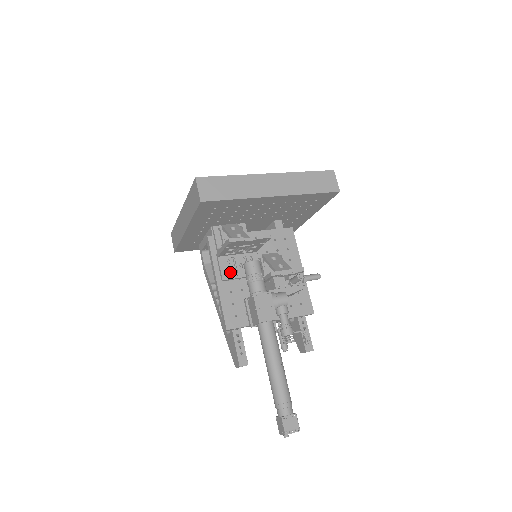
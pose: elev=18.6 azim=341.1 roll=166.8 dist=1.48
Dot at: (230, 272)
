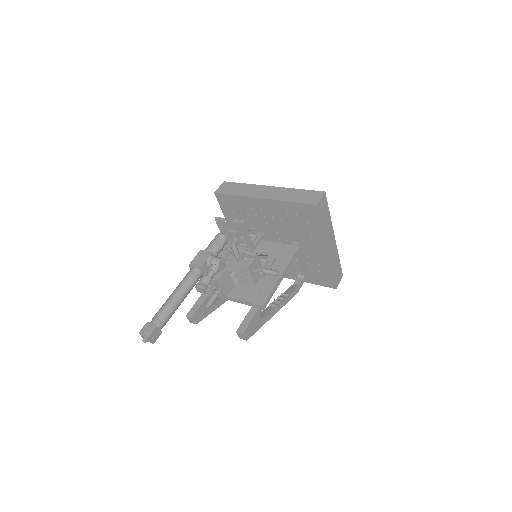
Dot at: (226, 255)
